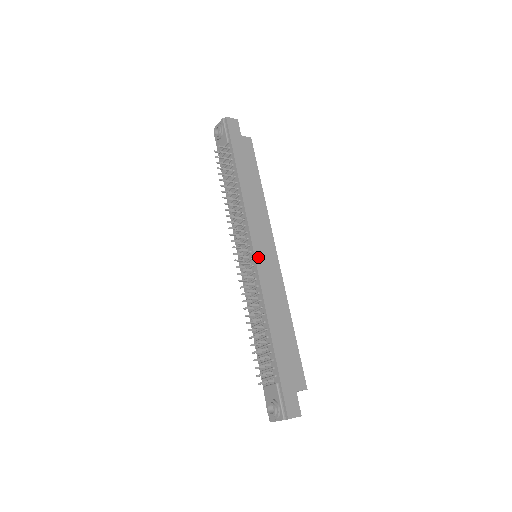
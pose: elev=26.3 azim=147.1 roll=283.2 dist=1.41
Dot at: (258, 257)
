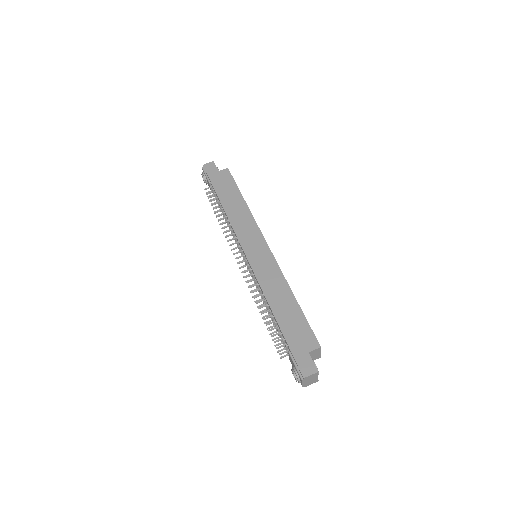
Dot at: (250, 257)
